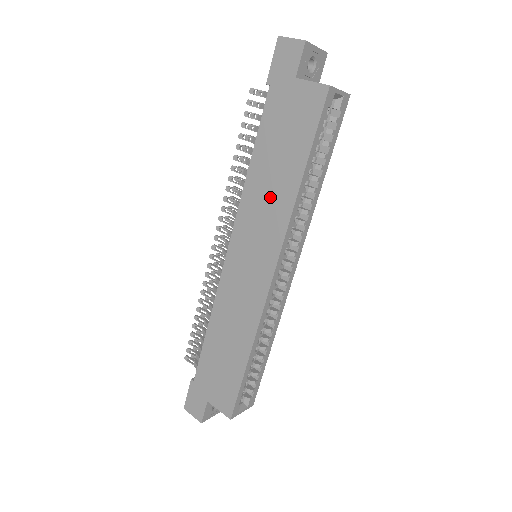
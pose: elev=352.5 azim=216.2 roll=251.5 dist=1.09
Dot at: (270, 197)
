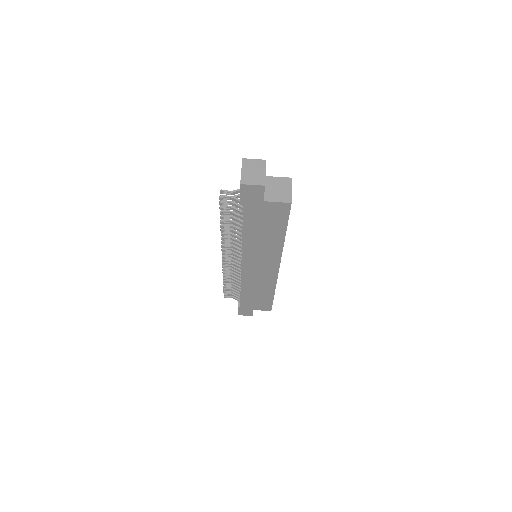
Dot at: (265, 246)
